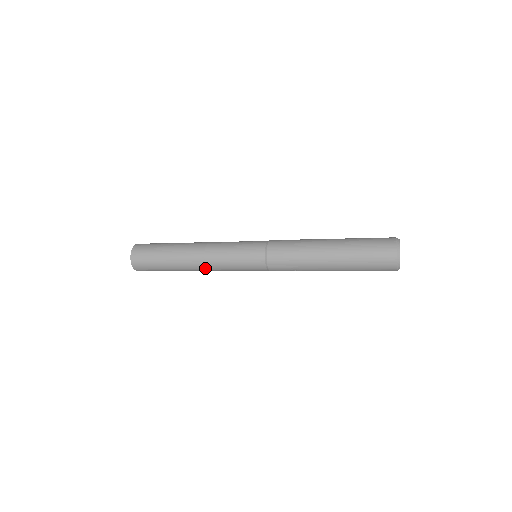
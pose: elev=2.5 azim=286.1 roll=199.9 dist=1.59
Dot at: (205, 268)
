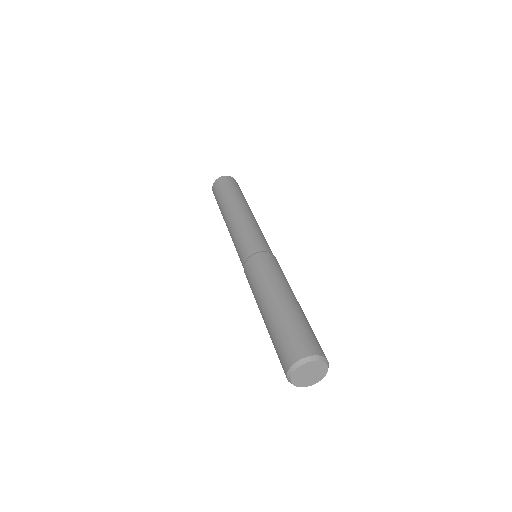
Dot at: occluded
